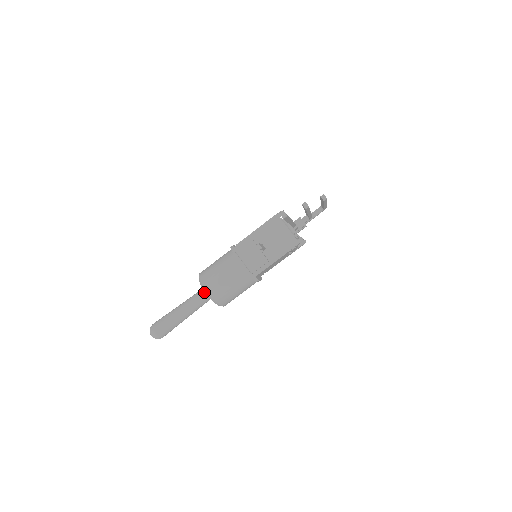
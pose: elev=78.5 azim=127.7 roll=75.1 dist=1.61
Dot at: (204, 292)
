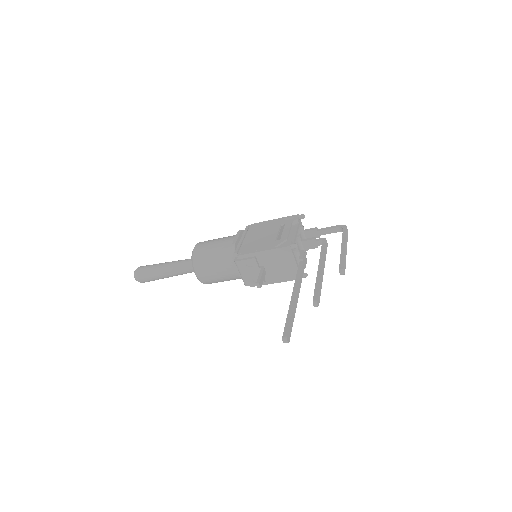
Dot at: occluded
